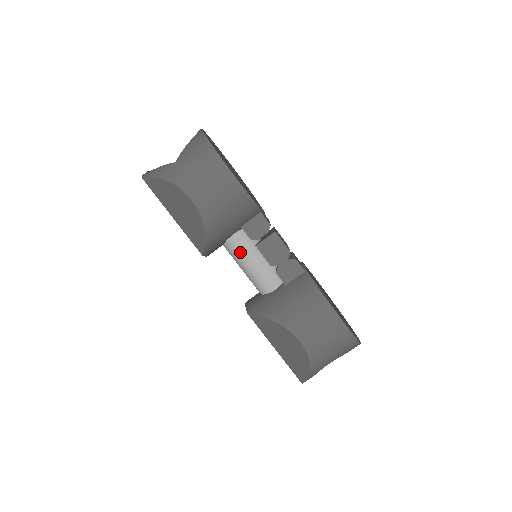
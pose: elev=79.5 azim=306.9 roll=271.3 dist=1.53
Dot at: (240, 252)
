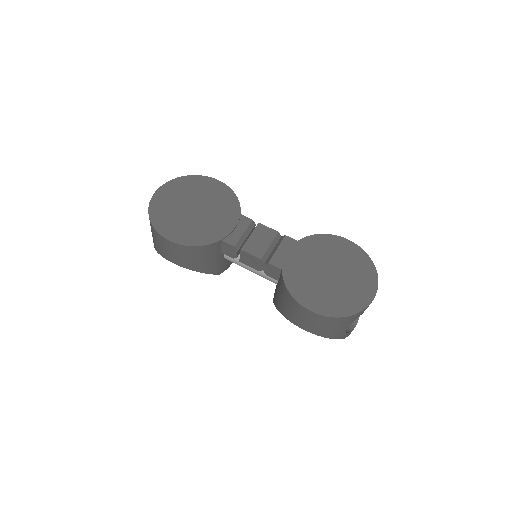
Dot at: occluded
